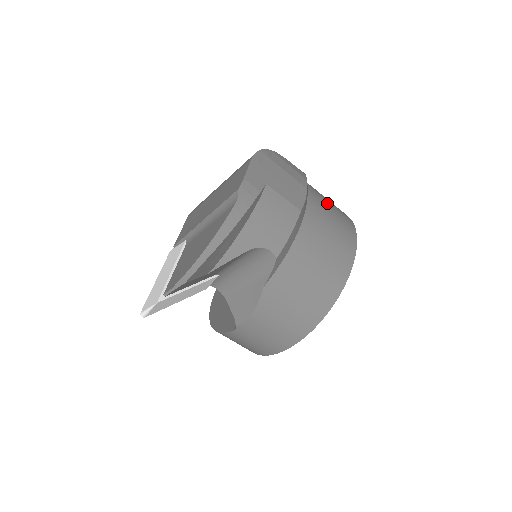
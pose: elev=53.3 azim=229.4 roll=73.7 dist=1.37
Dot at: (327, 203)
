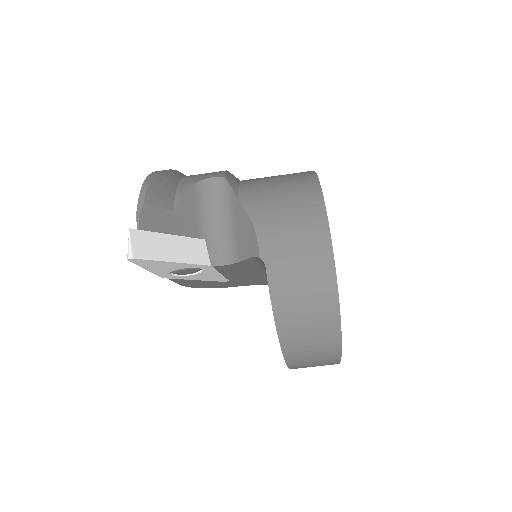
Dot at: occluded
